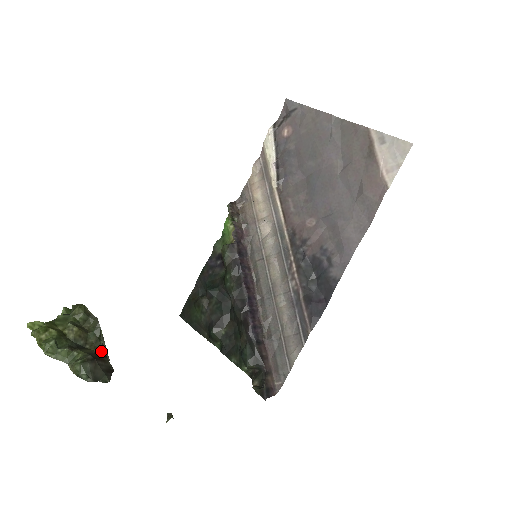
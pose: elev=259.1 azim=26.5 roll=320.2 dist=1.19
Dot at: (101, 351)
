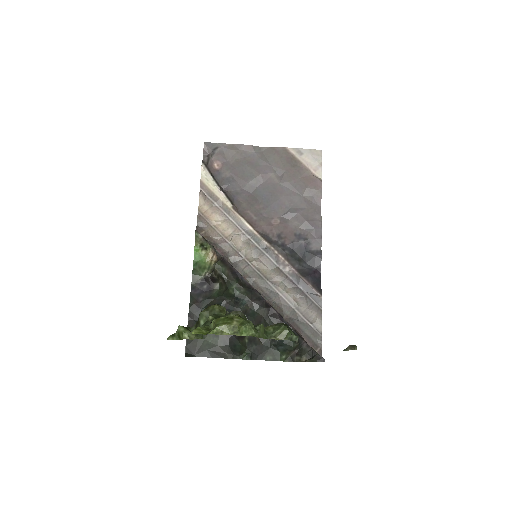
Dot at: occluded
